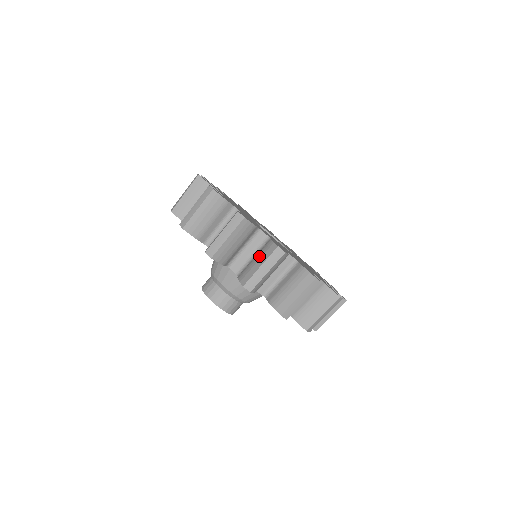
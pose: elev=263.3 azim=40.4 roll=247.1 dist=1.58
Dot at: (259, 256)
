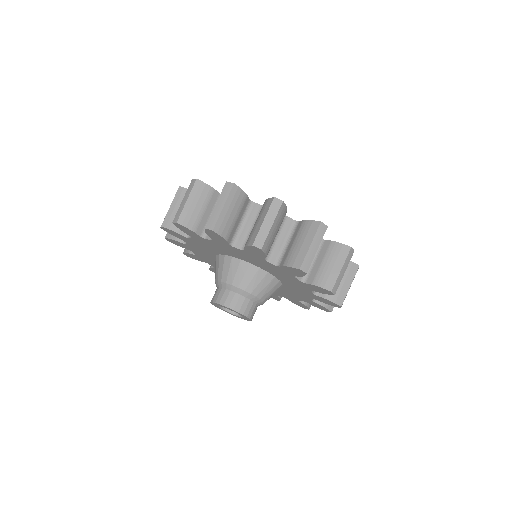
Dot at: occluded
